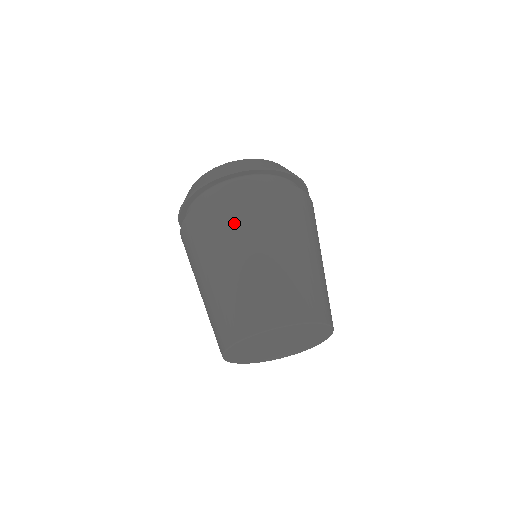
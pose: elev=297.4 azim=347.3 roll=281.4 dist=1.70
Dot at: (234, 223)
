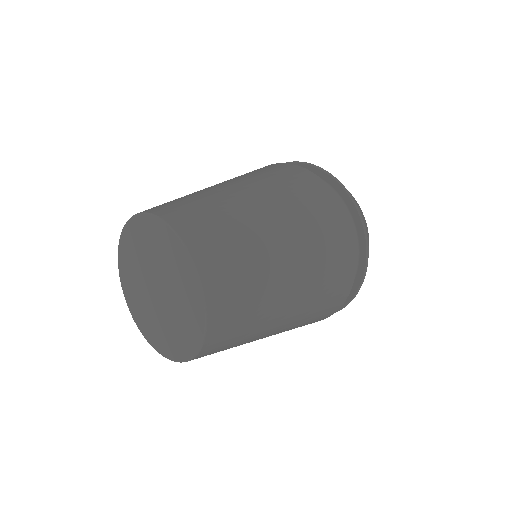
Dot at: (299, 198)
